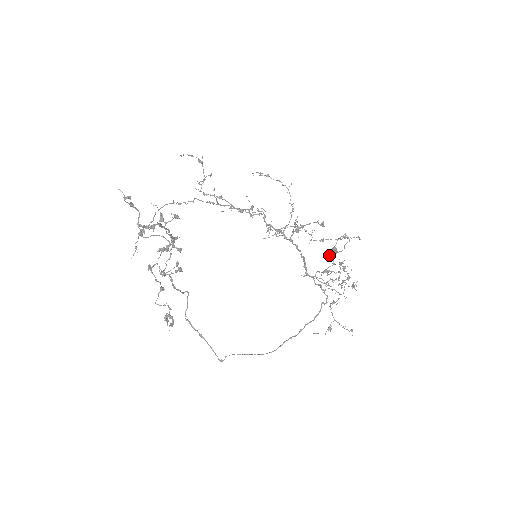
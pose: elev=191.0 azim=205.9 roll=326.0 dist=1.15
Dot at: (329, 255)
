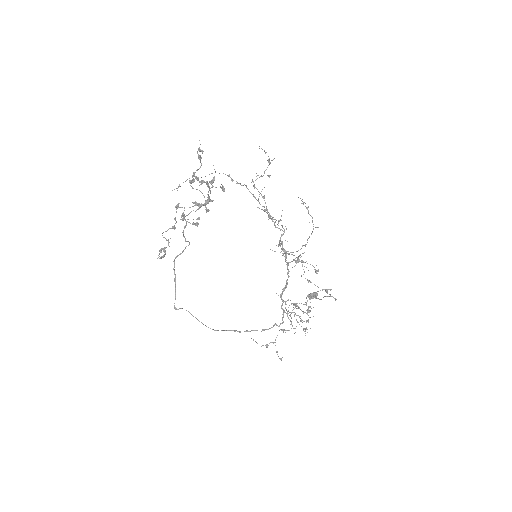
Dot at: occluded
